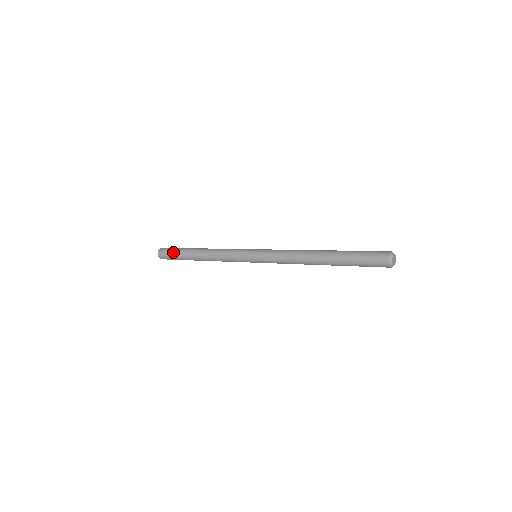
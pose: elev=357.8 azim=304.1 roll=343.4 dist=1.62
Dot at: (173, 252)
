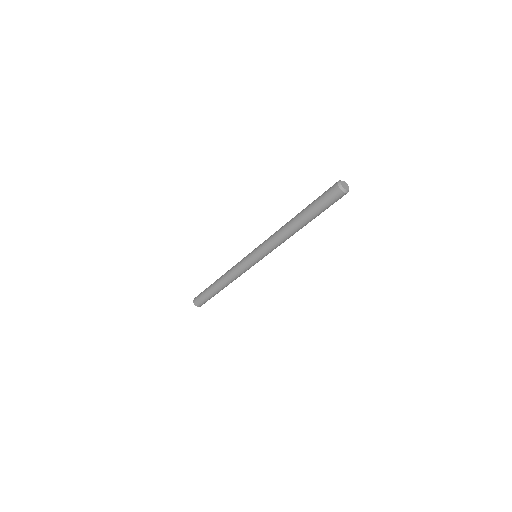
Dot at: (203, 292)
